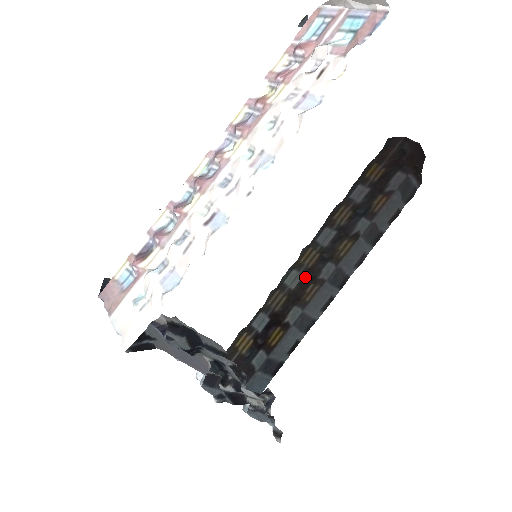
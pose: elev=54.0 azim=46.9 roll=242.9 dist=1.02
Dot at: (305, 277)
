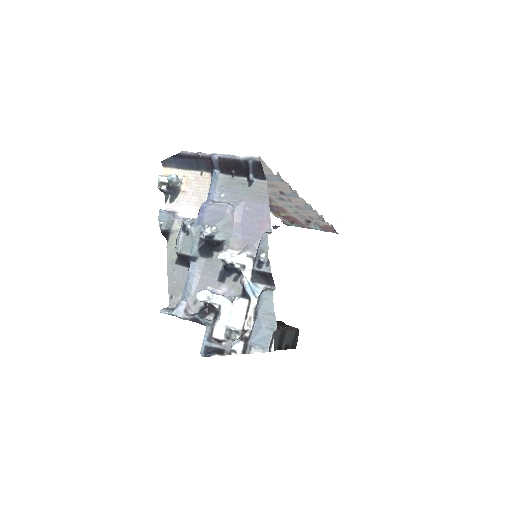
Dot at: occluded
